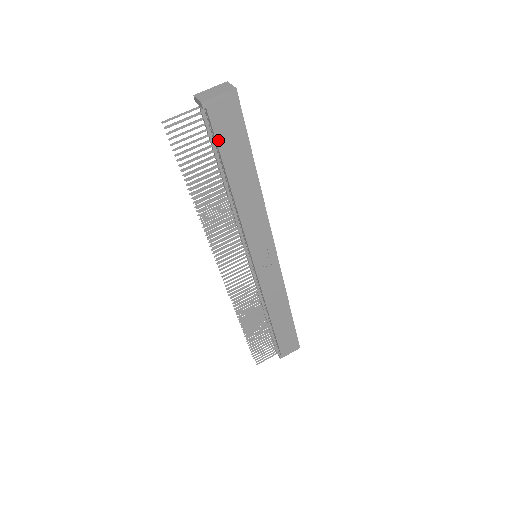
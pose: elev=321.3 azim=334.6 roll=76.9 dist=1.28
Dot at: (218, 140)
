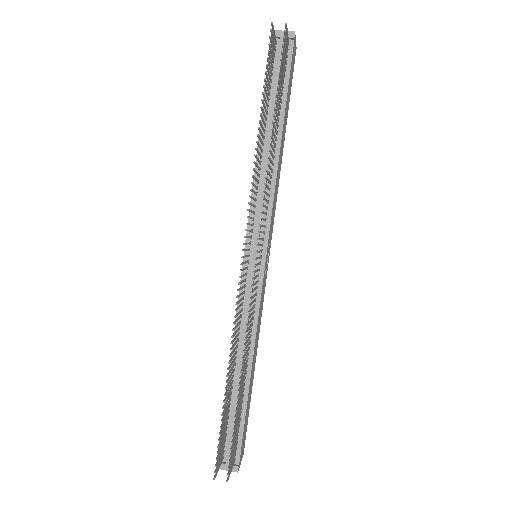
Dot at: (289, 77)
